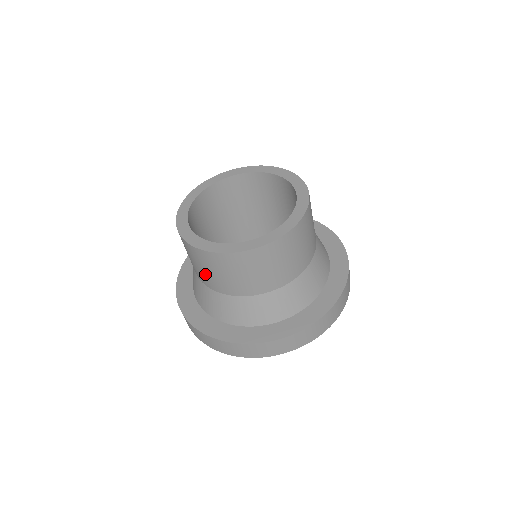
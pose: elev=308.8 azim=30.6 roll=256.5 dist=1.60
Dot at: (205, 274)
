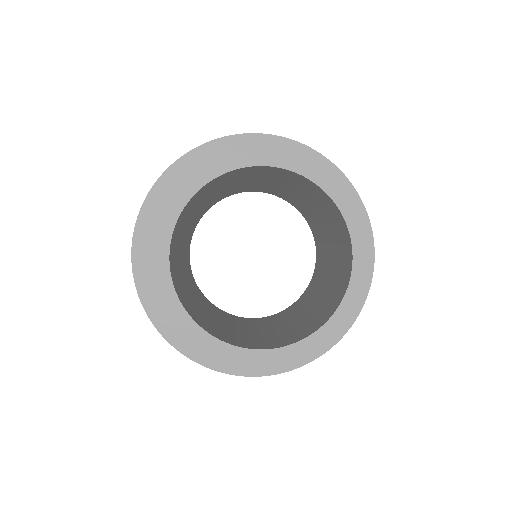
Dot at: occluded
